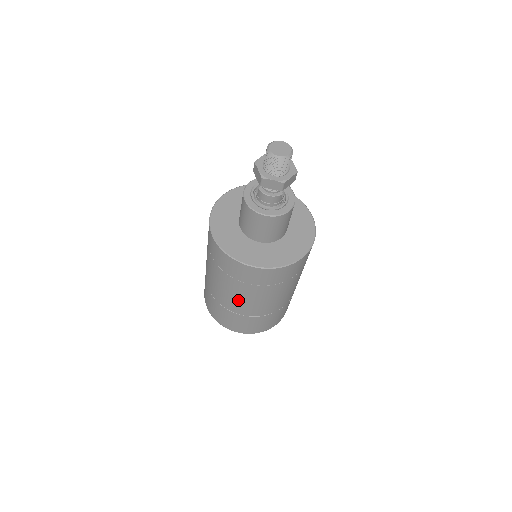
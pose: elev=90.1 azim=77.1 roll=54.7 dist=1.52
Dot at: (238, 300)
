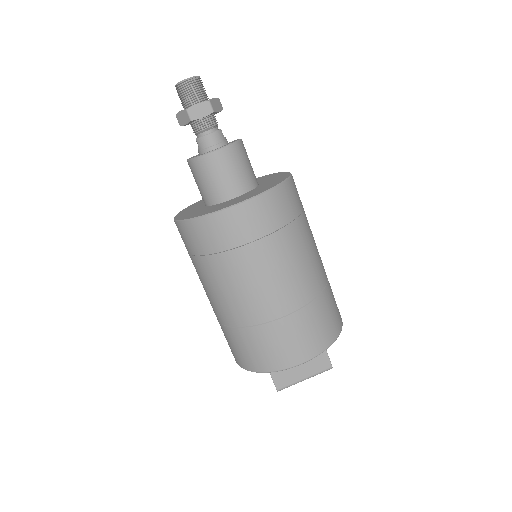
Dot at: (261, 288)
